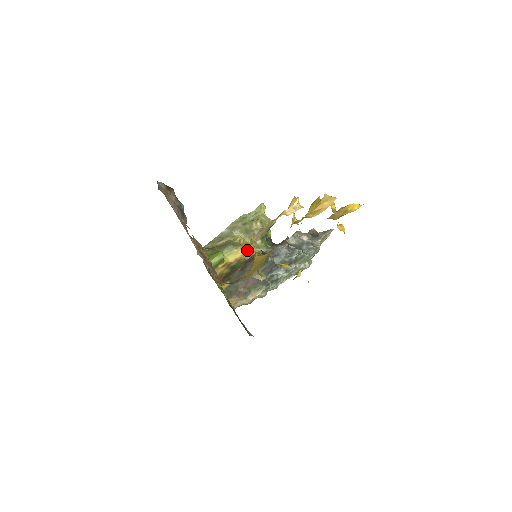
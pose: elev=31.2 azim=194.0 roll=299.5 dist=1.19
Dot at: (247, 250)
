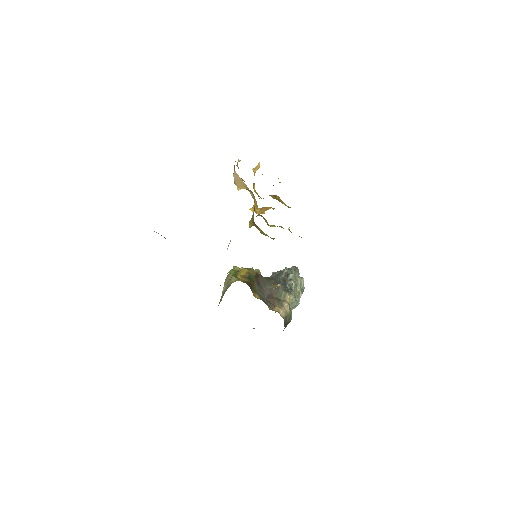
Dot at: occluded
